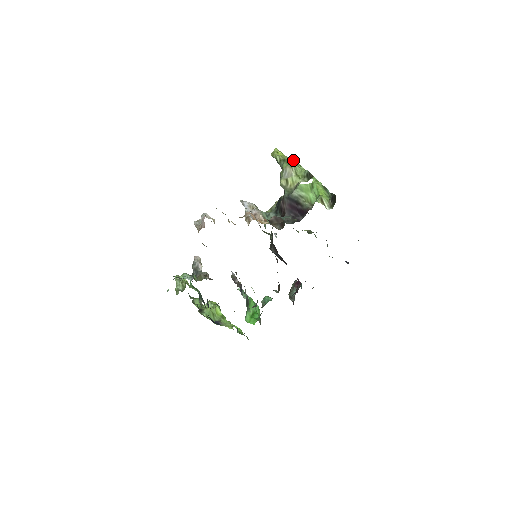
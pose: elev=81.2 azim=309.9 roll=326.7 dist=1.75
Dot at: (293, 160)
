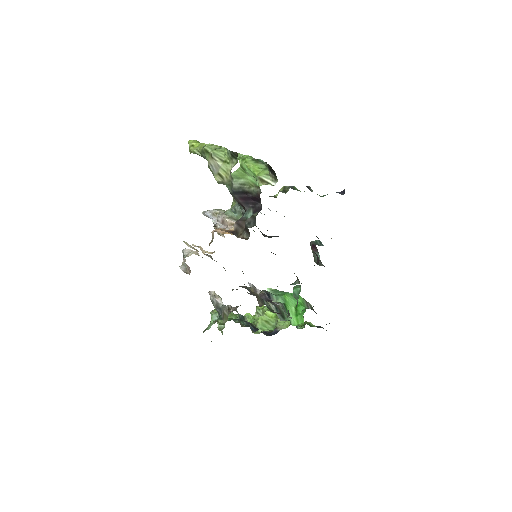
Dot at: (210, 146)
